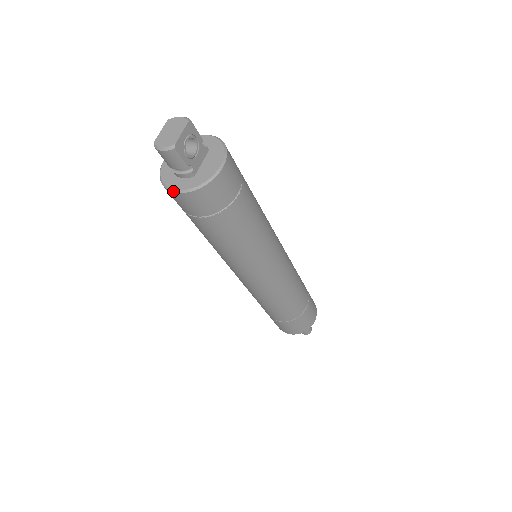
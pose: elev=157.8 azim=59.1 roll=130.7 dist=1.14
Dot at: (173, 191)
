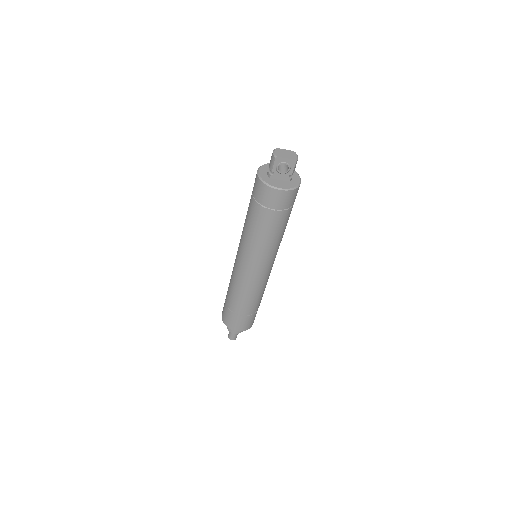
Dot at: (258, 171)
